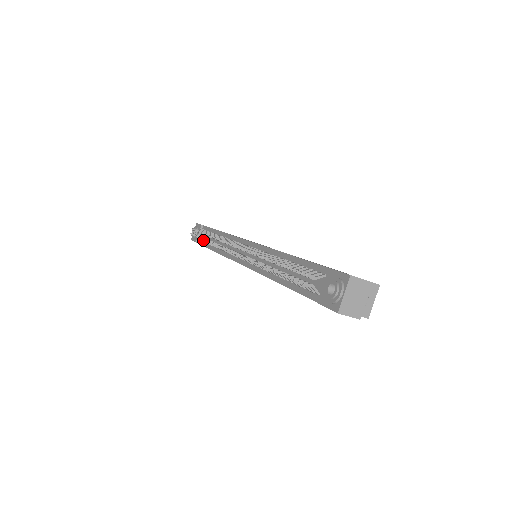
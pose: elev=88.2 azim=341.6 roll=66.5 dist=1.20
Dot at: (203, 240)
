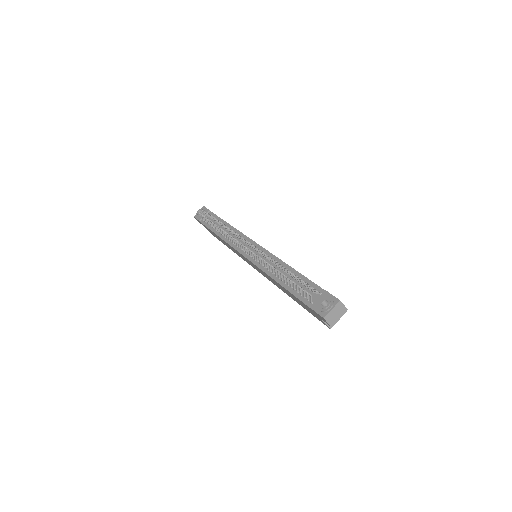
Dot at: (209, 223)
